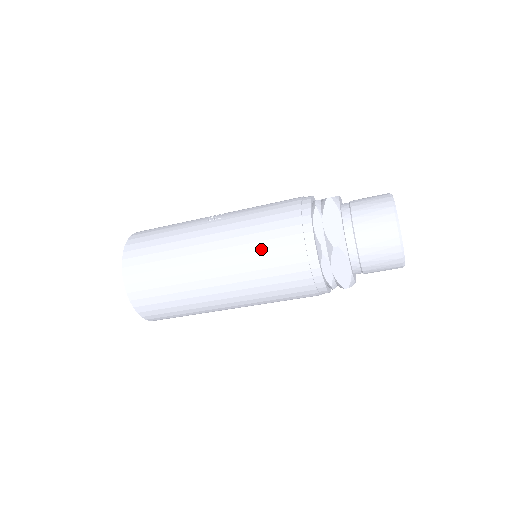
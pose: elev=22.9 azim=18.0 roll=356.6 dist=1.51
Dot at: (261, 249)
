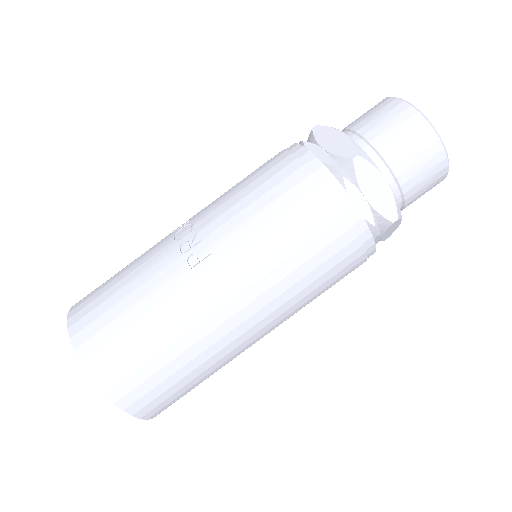
Dot at: (306, 274)
